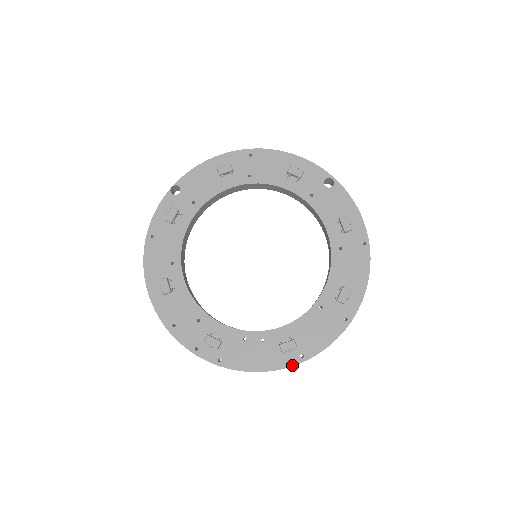
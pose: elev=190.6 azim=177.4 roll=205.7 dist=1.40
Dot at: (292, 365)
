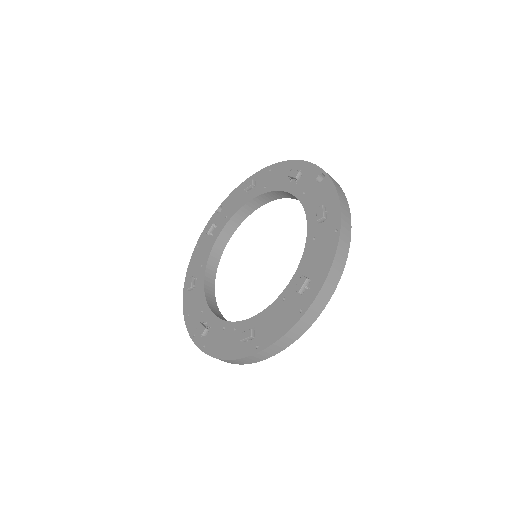
Dot at: (248, 355)
